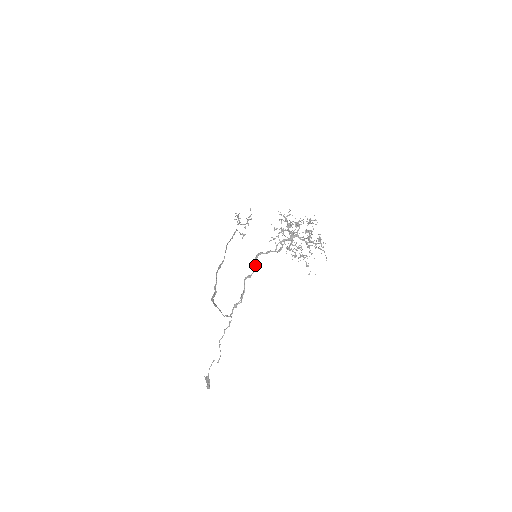
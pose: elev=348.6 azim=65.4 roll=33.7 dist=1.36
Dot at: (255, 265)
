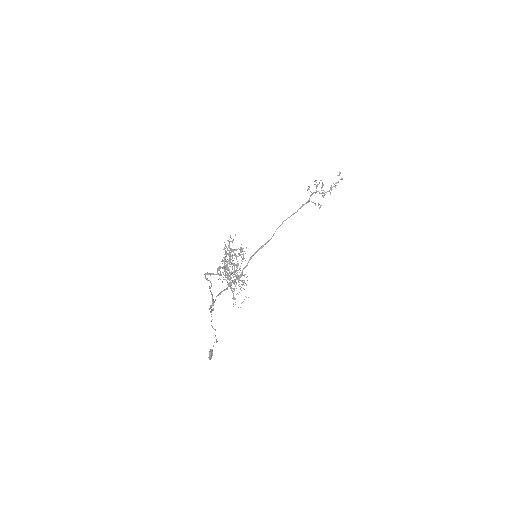
Dot at: occluded
